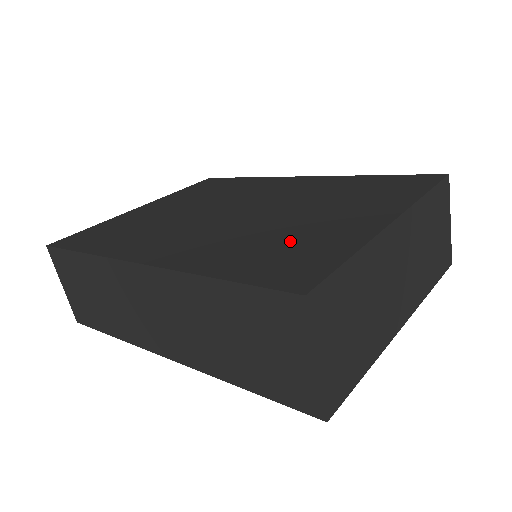
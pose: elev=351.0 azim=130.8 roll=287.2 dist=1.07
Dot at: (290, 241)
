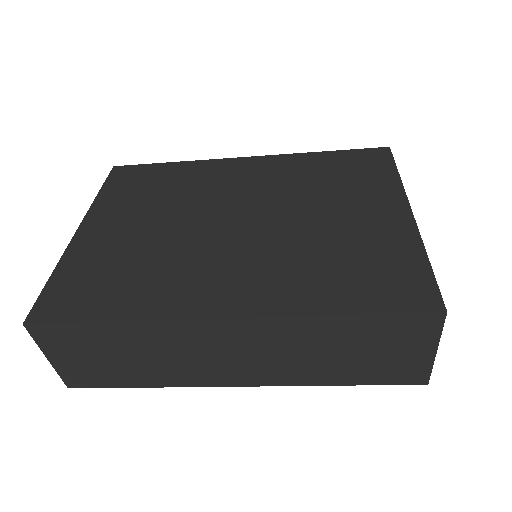
Dot at: (354, 253)
